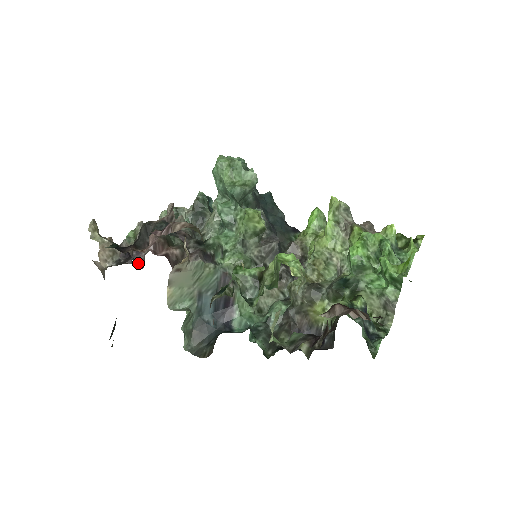
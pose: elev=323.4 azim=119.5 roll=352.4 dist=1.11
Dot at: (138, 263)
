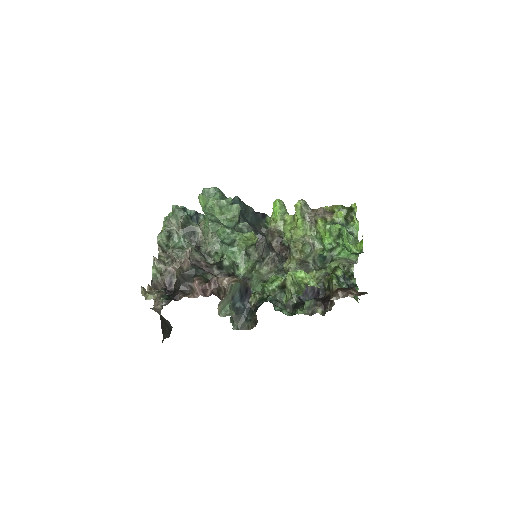
Dot at: occluded
